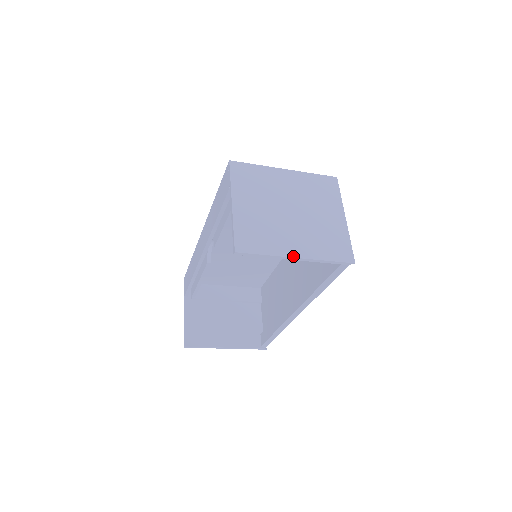
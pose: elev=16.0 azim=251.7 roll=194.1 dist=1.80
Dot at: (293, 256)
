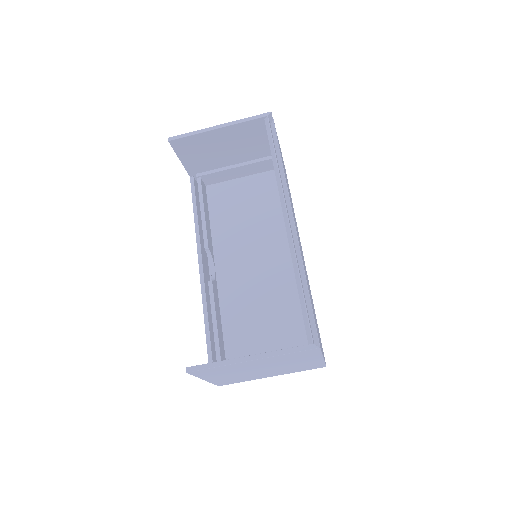
Dot at: (215, 127)
